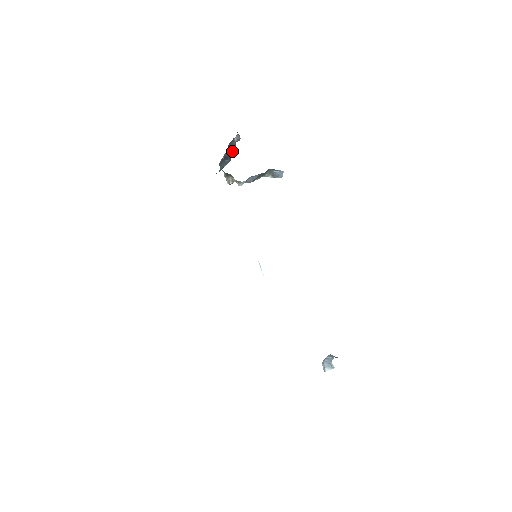
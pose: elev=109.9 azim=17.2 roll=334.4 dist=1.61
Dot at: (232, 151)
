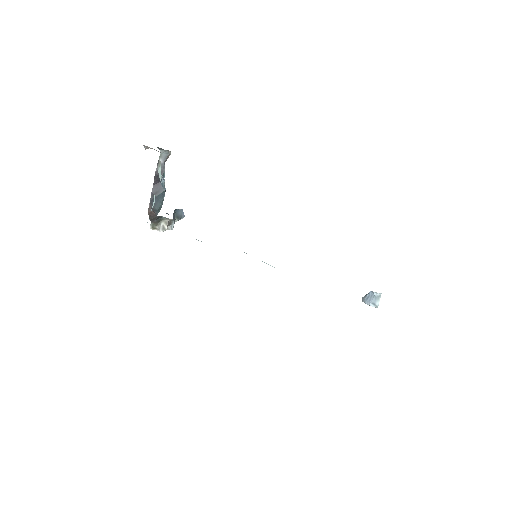
Dot at: (164, 176)
